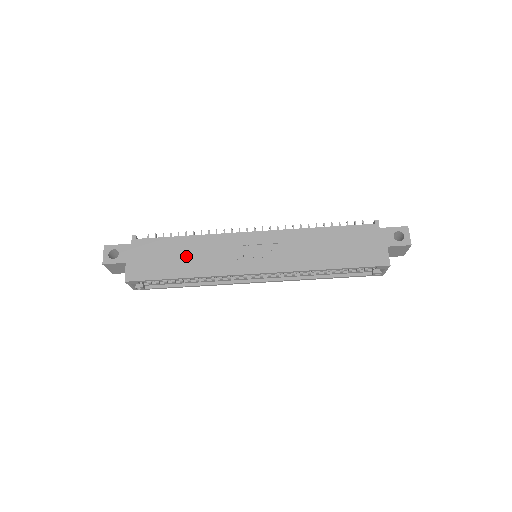
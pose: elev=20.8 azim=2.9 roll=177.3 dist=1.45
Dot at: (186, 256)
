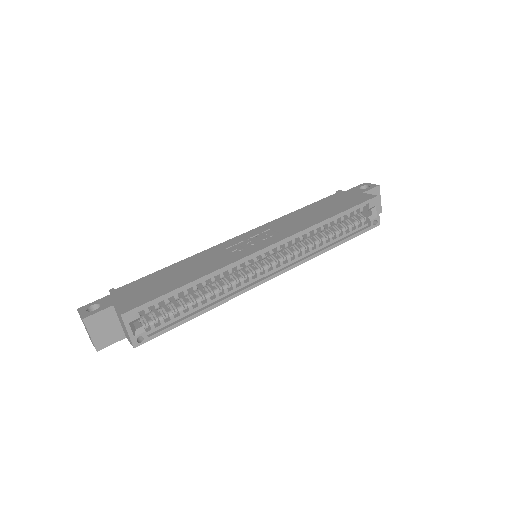
Dot at: (183, 271)
